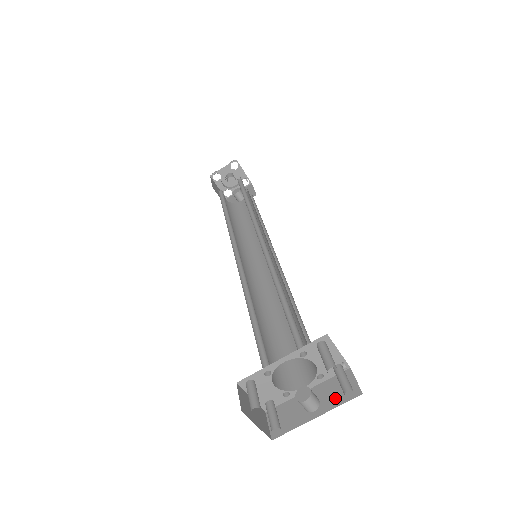
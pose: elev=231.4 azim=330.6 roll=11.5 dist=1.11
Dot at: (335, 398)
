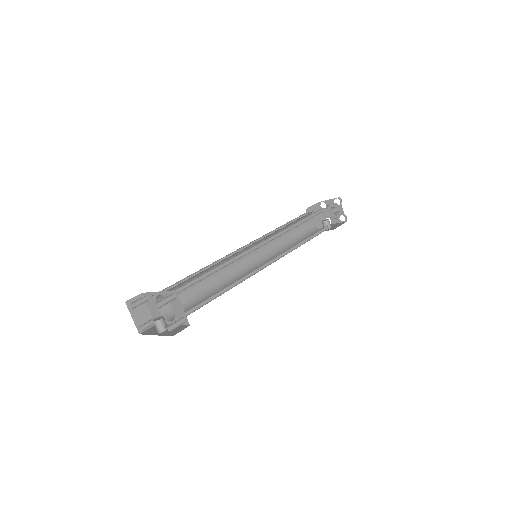
Dot at: (168, 332)
